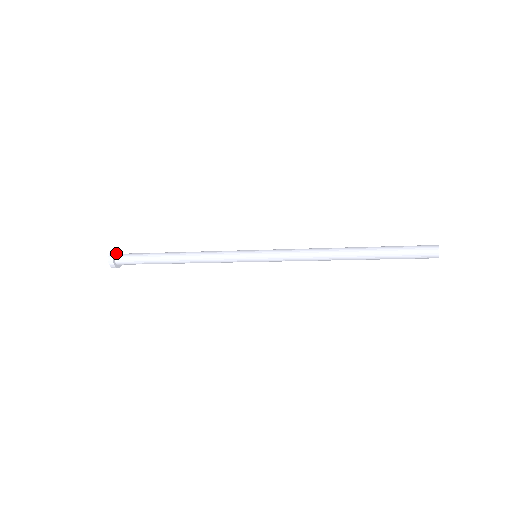
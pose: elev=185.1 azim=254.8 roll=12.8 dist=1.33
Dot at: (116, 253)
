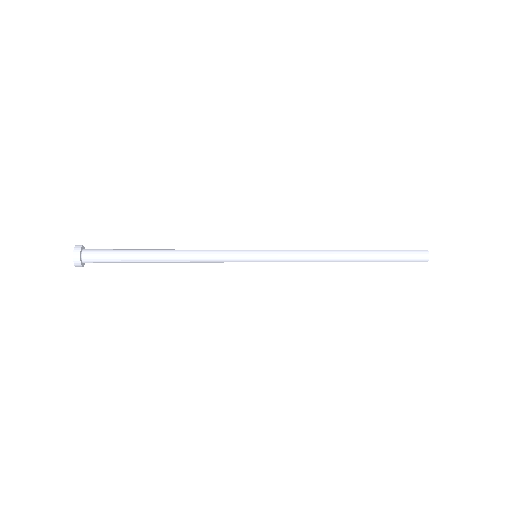
Dot at: (83, 248)
